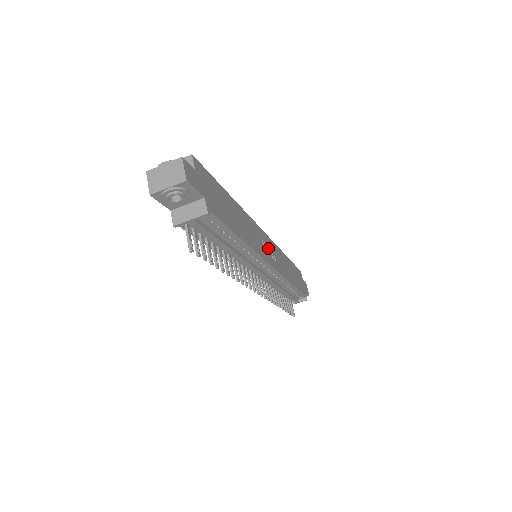
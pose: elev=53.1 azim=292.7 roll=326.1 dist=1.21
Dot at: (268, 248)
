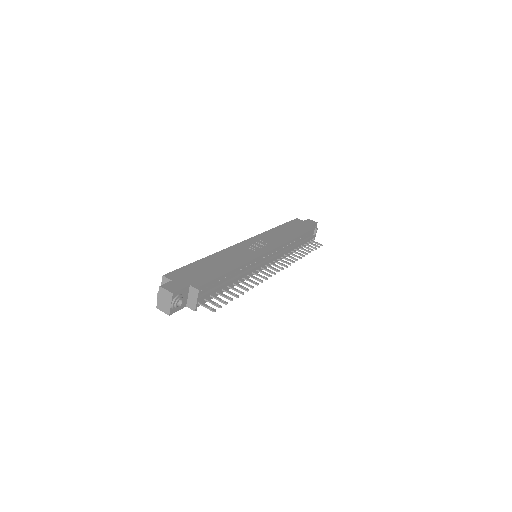
Dot at: (256, 245)
